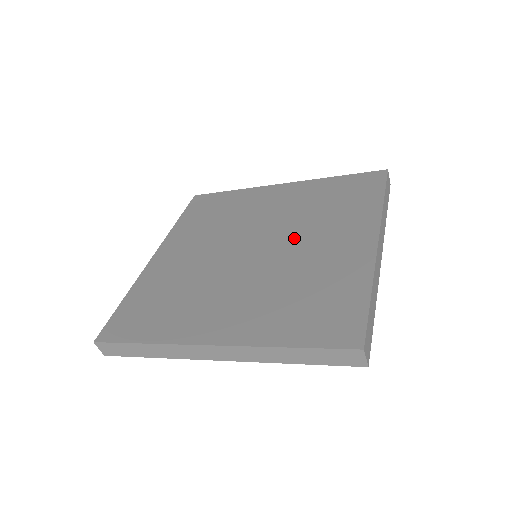
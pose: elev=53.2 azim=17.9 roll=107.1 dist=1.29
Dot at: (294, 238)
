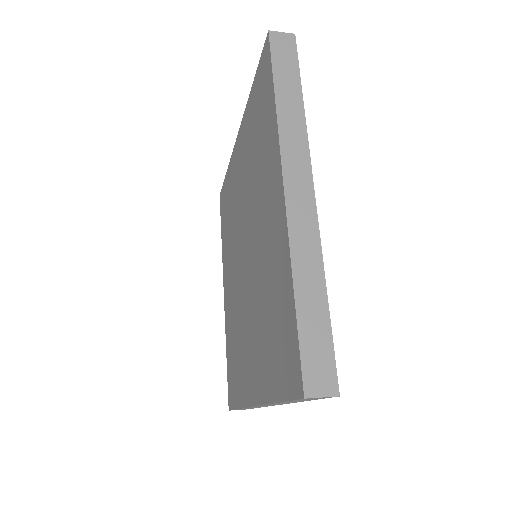
Dot at: (253, 224)
